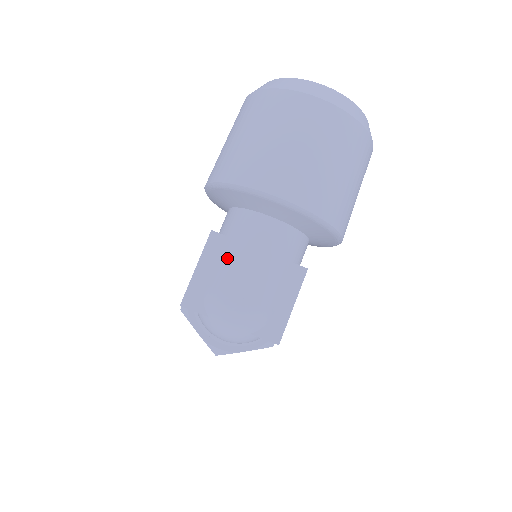
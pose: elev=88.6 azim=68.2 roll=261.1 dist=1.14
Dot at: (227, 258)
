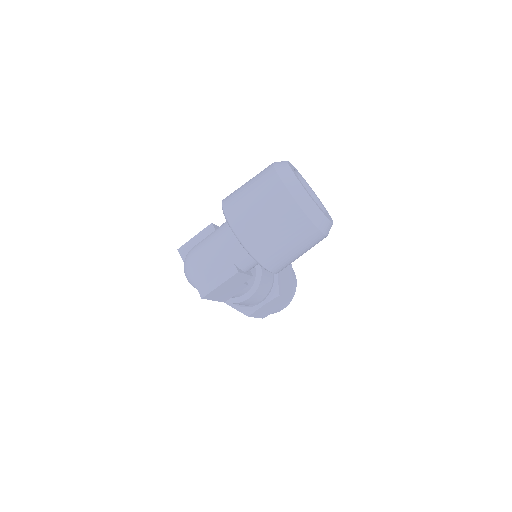
Dot at: (206, 240)
